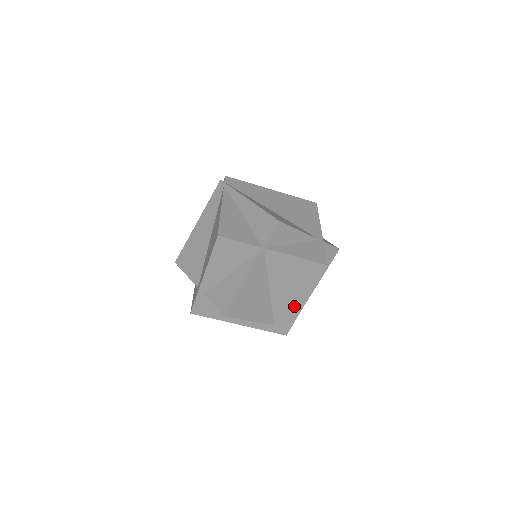
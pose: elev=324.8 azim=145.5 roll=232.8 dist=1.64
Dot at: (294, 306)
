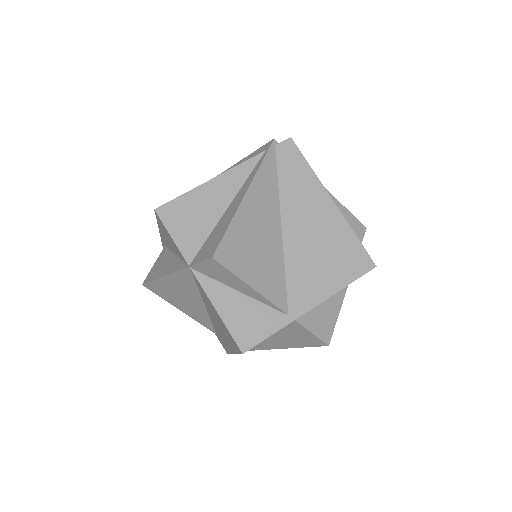
Dot at: (226, 343)
